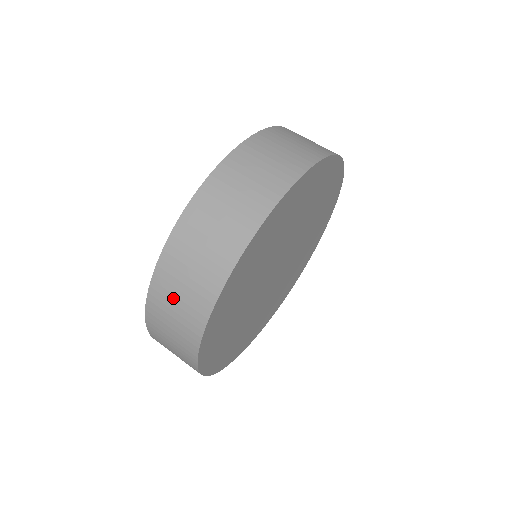
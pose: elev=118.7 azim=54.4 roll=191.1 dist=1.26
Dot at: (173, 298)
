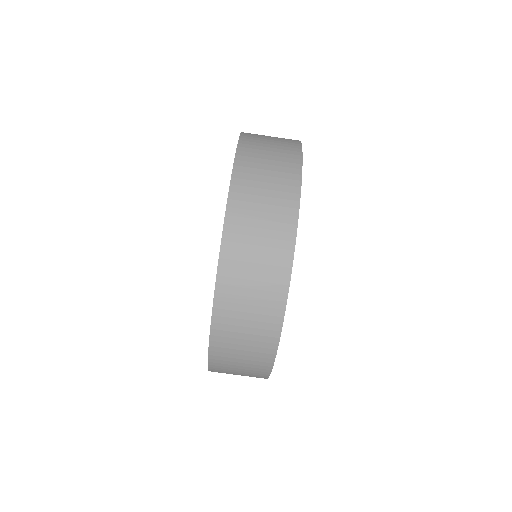
Dot at: (234, 366)
